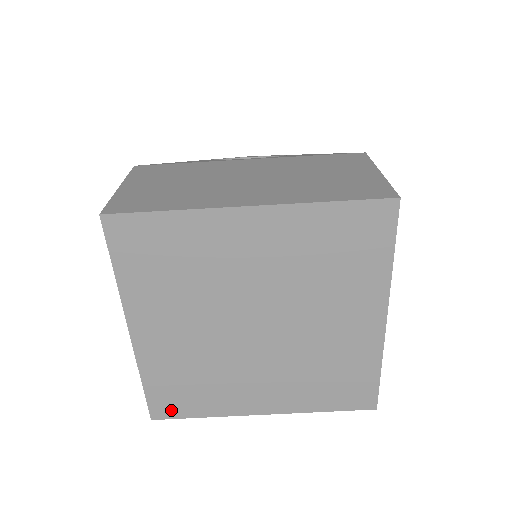
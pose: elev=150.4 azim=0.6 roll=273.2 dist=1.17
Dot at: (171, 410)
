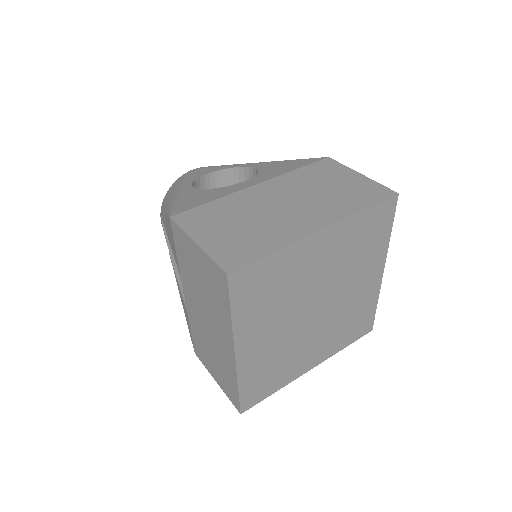
Dot at: (255, 399)
